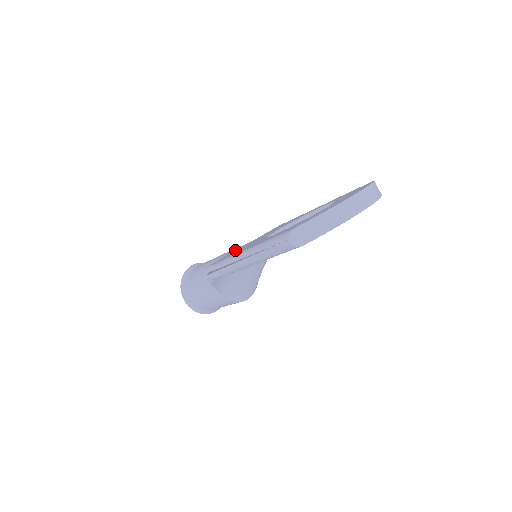
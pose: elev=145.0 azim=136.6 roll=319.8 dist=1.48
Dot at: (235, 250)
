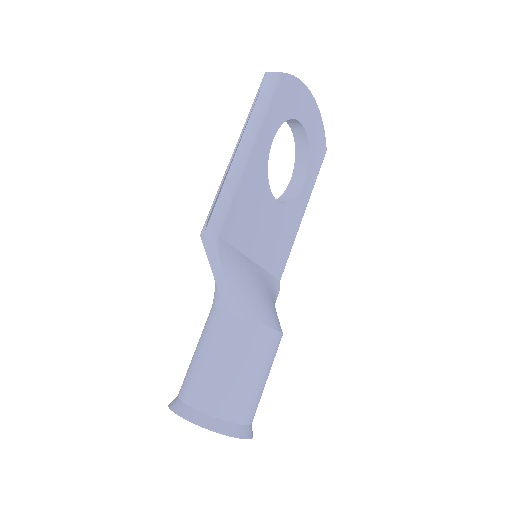
Dot at: occluded
